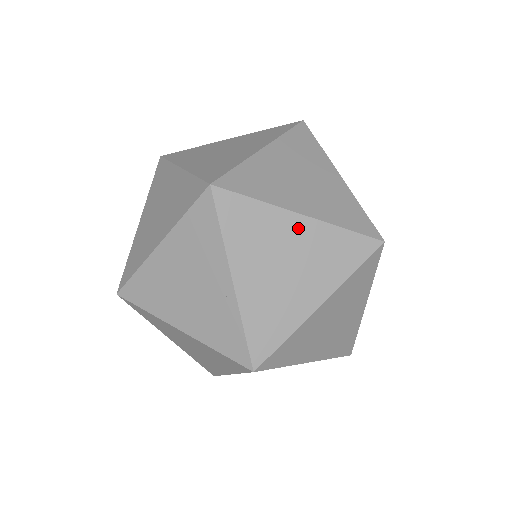
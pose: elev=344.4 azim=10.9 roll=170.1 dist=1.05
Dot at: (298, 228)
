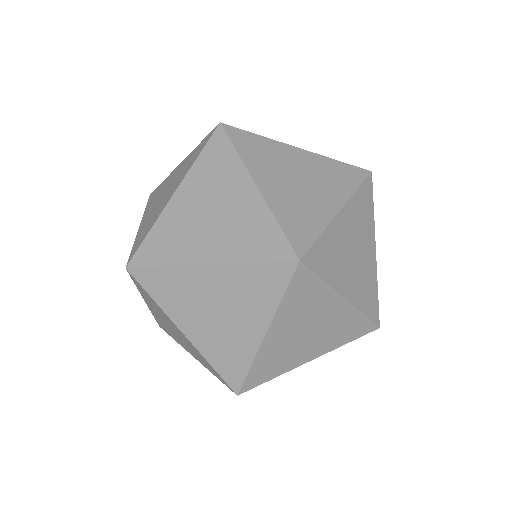
Dot at: (371, 251)
